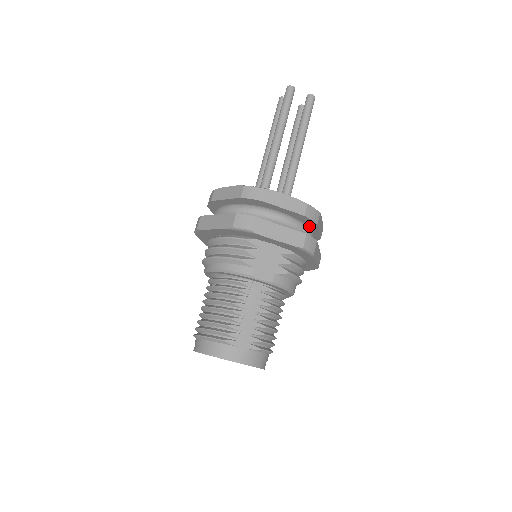
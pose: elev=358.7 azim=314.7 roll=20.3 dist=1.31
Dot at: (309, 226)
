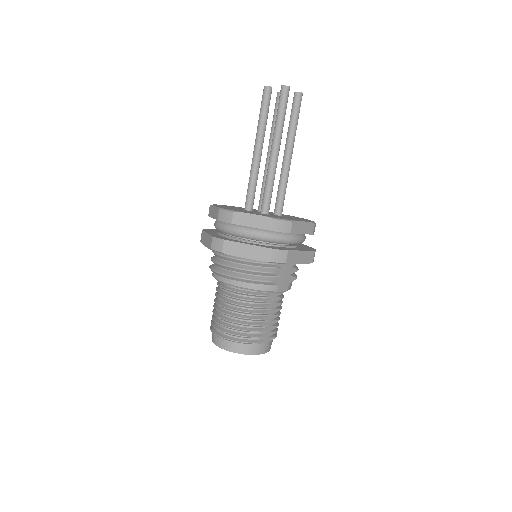
Dot at: occluded
